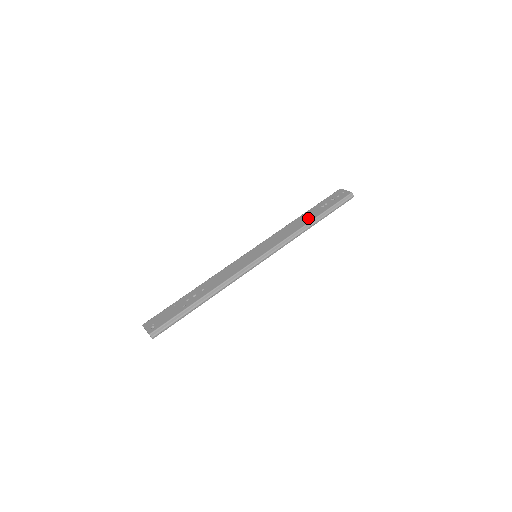
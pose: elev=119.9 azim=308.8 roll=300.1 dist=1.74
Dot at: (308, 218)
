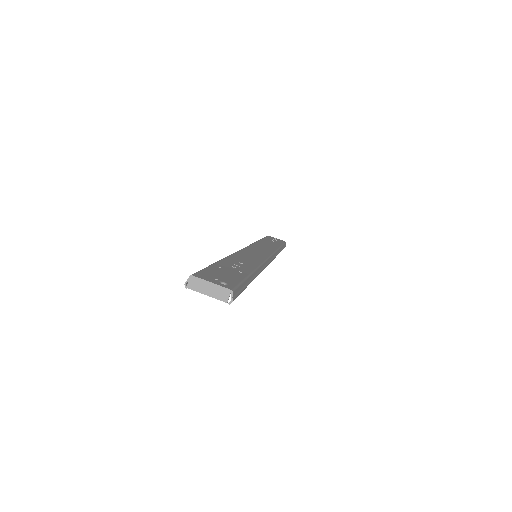
Dot at: (273, 244)
